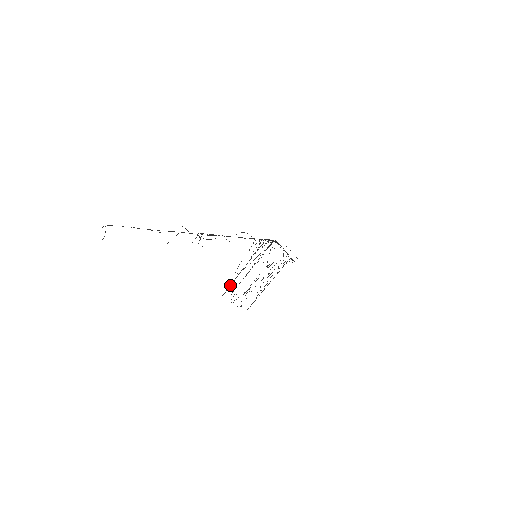
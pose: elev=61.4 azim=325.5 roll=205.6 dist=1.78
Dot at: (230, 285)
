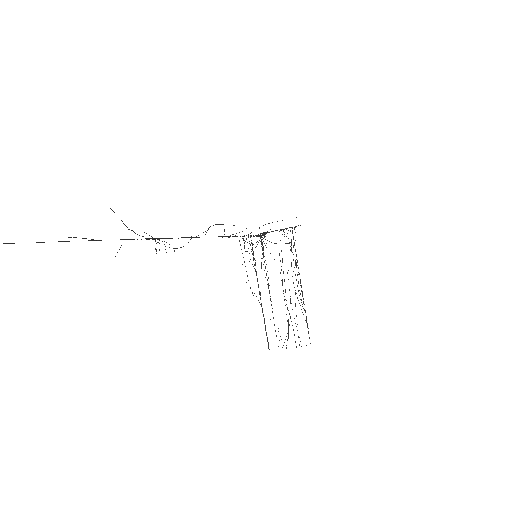
Dot at: occluded
